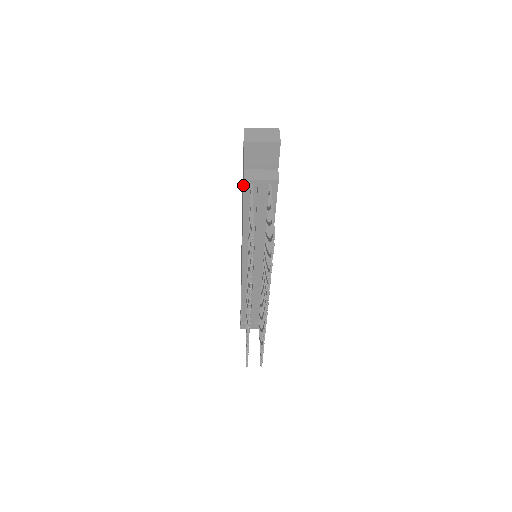
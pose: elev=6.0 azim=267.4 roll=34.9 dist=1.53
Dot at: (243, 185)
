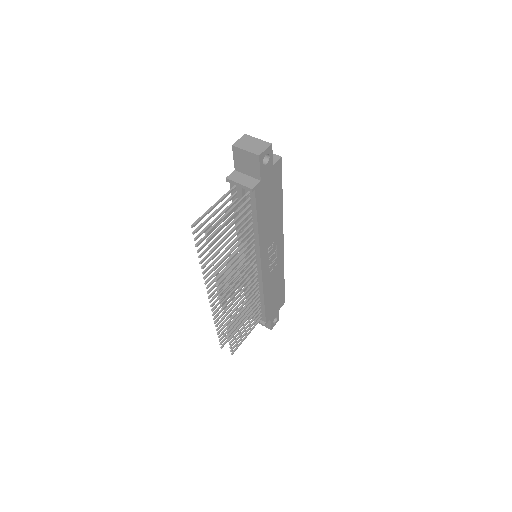
Dot at: (231, 184)
